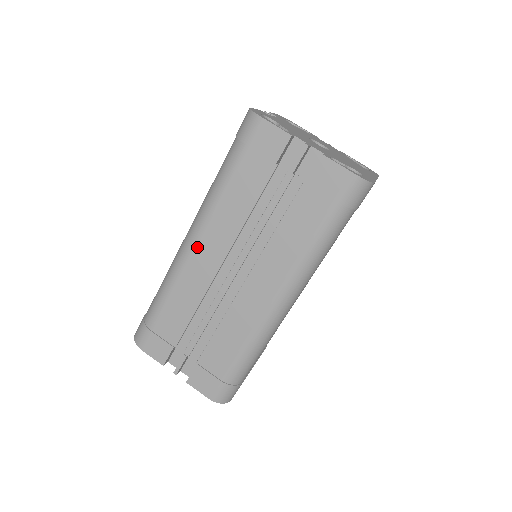
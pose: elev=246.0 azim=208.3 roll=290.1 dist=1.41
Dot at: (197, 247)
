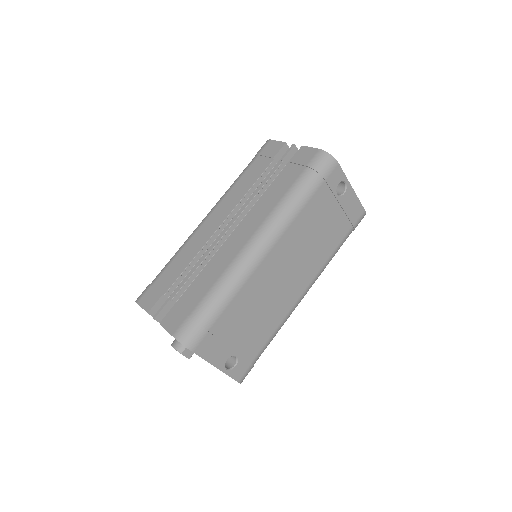
Dot at: (208, 218)
